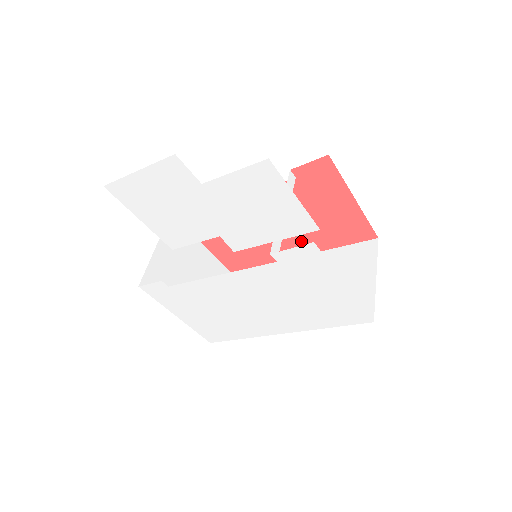
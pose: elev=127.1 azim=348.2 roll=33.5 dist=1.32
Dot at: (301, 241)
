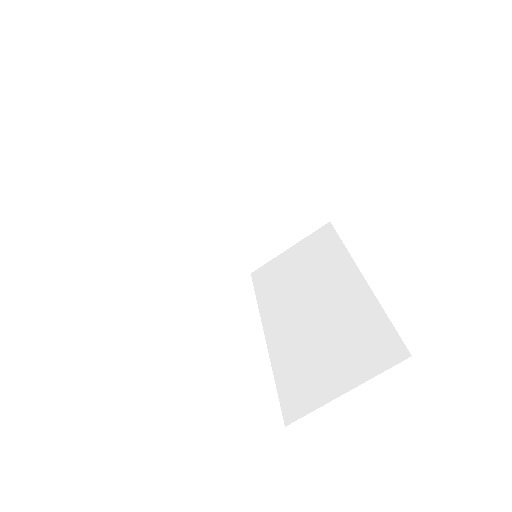
Dot at: occluded
